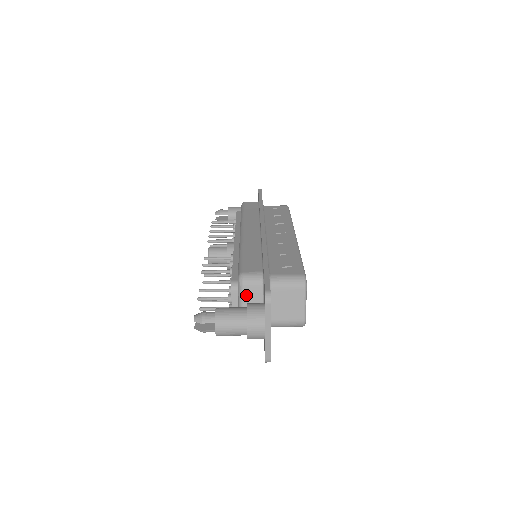
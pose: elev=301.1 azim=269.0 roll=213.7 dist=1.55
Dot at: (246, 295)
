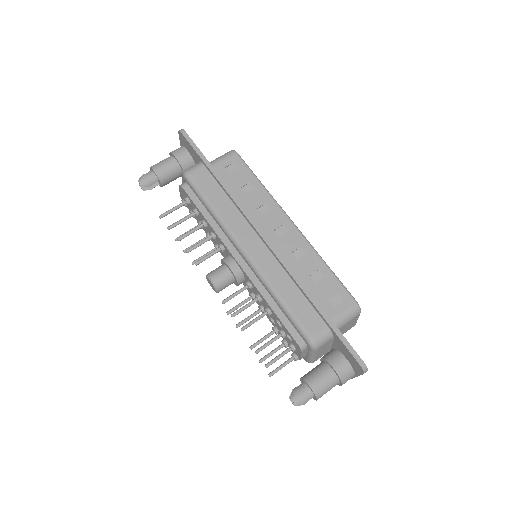
Dot at: (319, 351)
